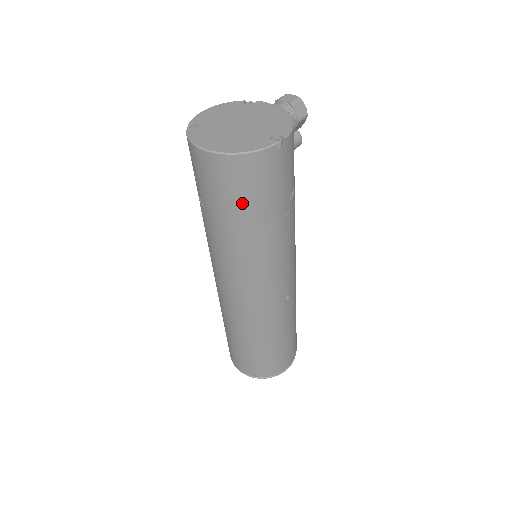
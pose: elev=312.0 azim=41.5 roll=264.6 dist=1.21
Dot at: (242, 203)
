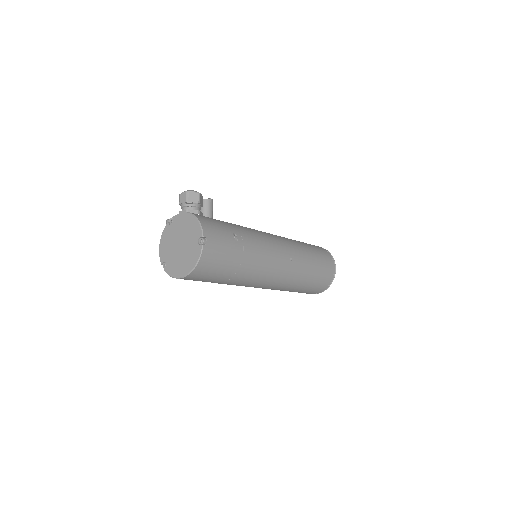
Dot at: (220, 272)
